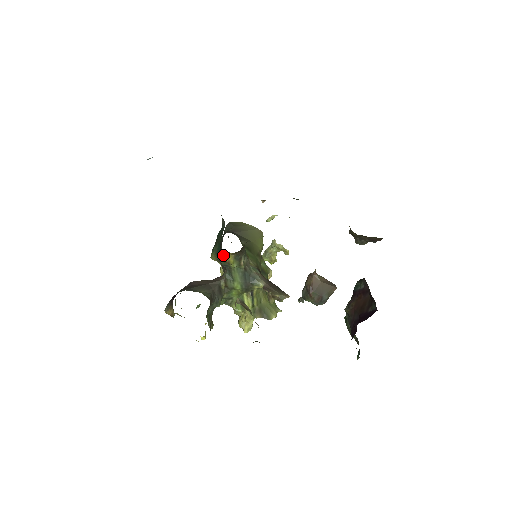
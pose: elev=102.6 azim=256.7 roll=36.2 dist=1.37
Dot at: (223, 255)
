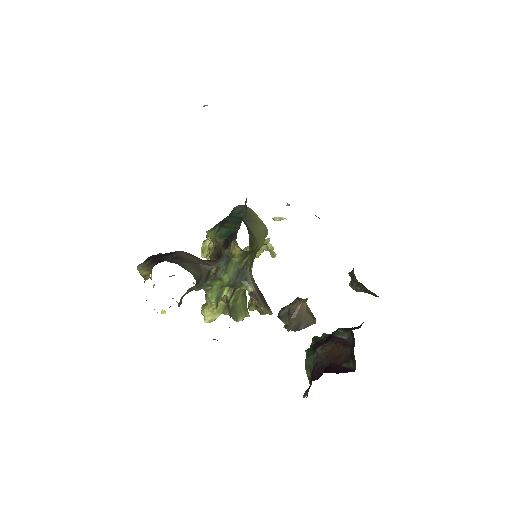
Dot at: (232, 246)
